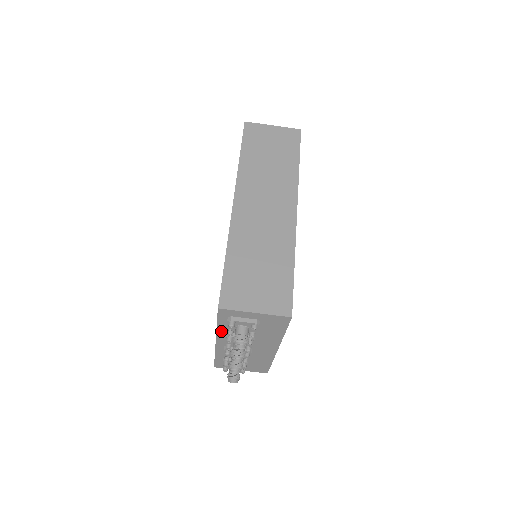
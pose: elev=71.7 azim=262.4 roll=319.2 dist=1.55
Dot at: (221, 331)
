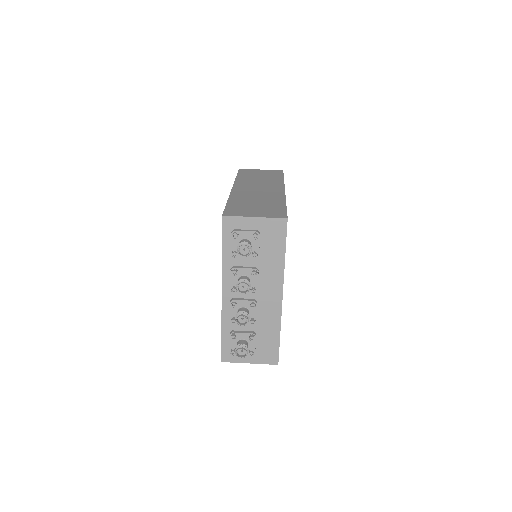
Dot at: (226, 265)
